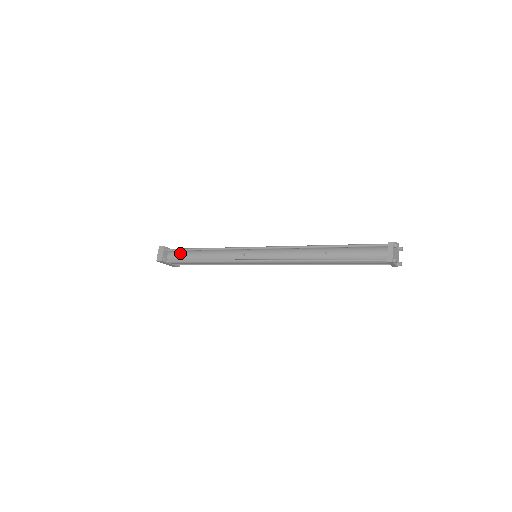
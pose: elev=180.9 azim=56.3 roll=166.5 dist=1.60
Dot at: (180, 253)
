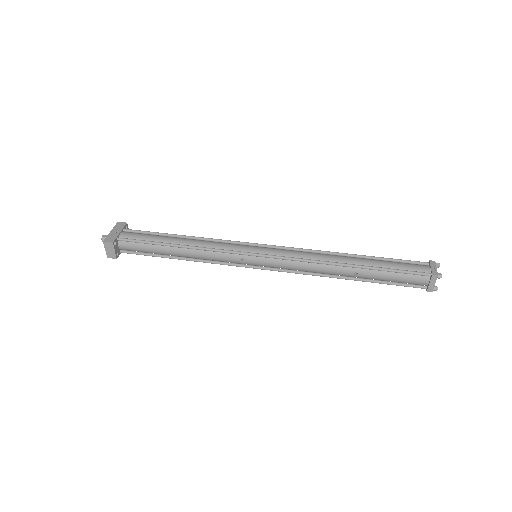
Dot at: (139, 247)
